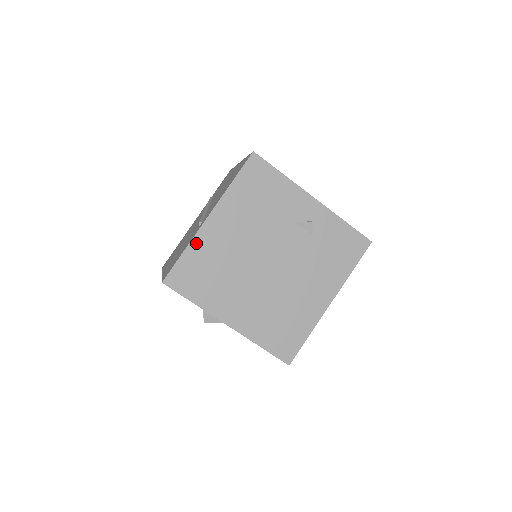
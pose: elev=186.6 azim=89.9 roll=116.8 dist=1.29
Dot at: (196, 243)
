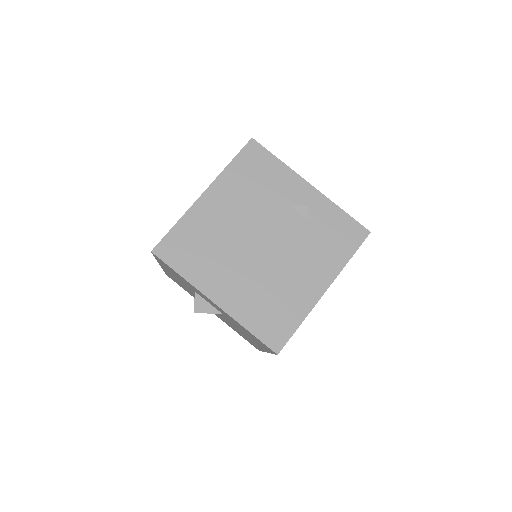
Dot at: (189, 217)
